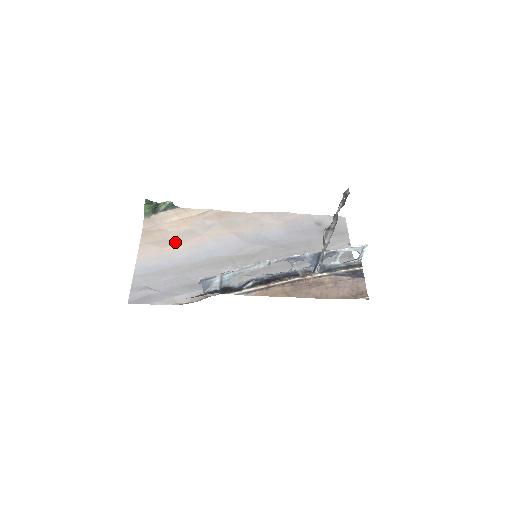
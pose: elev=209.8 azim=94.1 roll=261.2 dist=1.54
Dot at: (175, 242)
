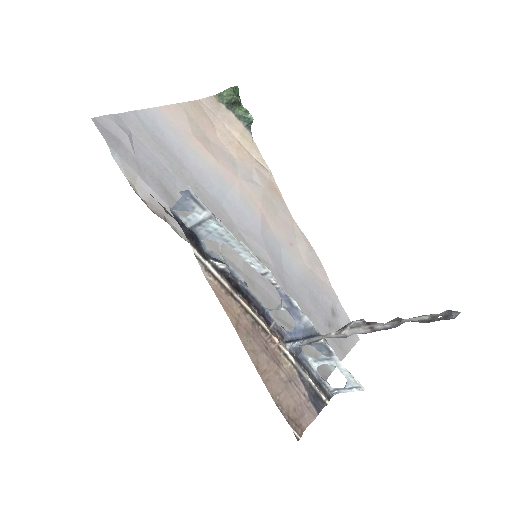
Dot at: (209, 147)
